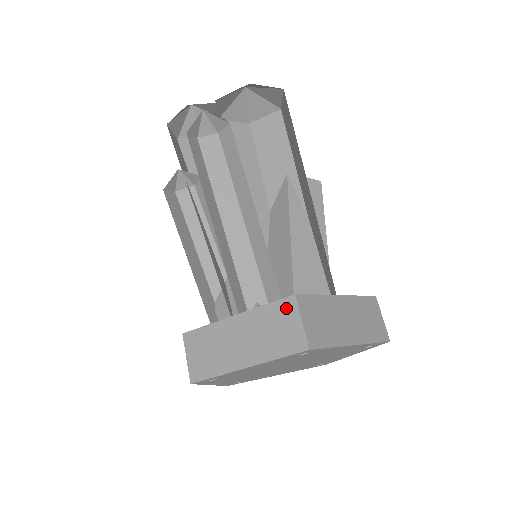
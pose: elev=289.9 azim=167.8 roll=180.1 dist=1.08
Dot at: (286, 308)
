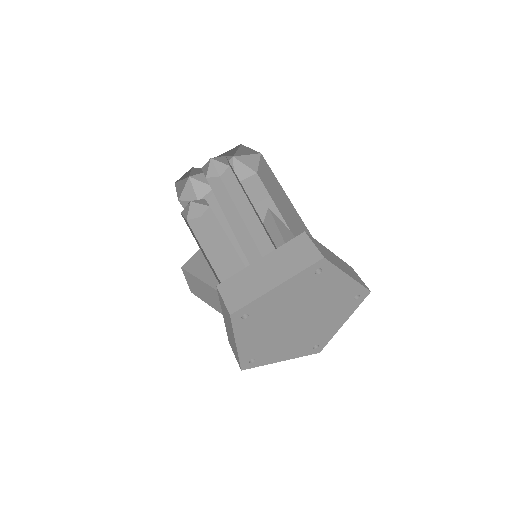
Dot at: (300, 241)
